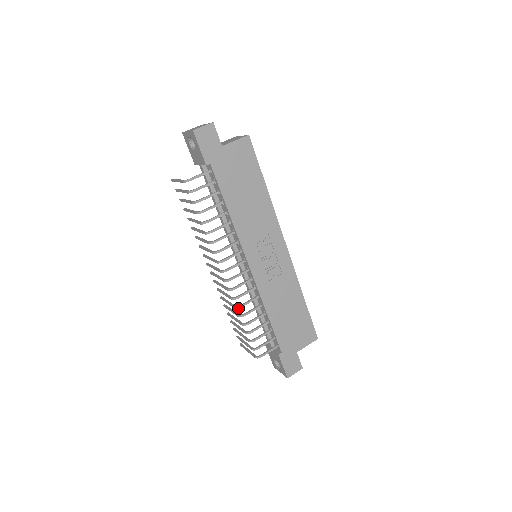
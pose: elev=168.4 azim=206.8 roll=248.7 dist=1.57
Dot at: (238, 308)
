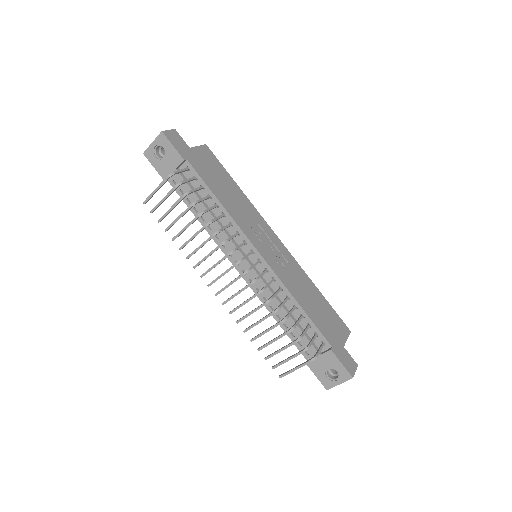
Dot at: occluded
